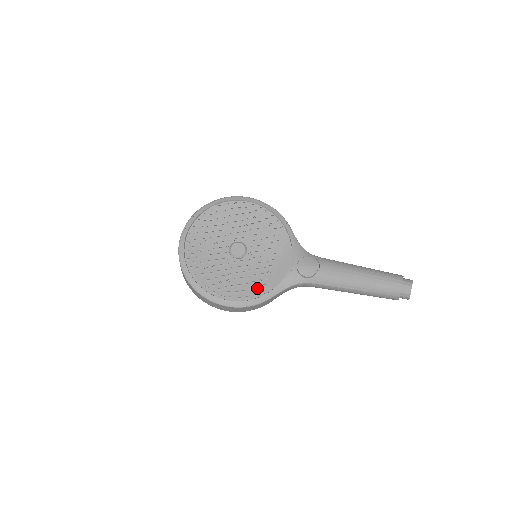
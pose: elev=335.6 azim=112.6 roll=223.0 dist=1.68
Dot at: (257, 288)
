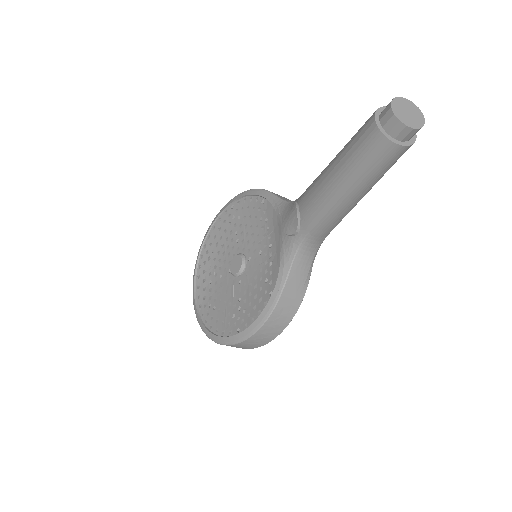
Dot at: occluded
